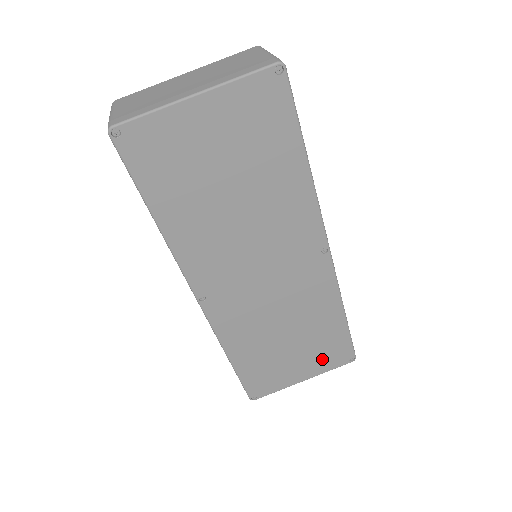
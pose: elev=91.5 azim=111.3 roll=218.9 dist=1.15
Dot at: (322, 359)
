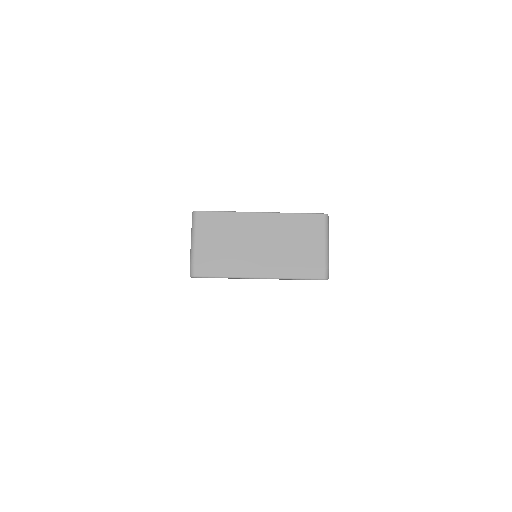
Dot at: occluded
